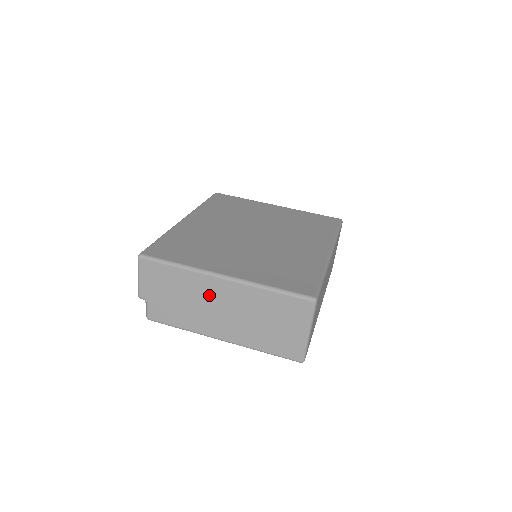
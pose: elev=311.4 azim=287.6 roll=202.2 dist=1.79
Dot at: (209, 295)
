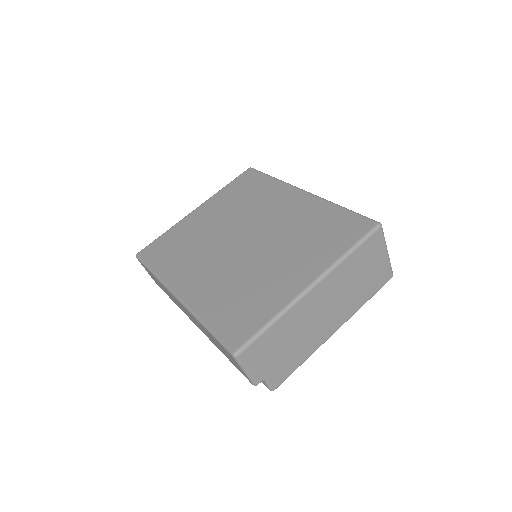
Dot at: (310, 312)
